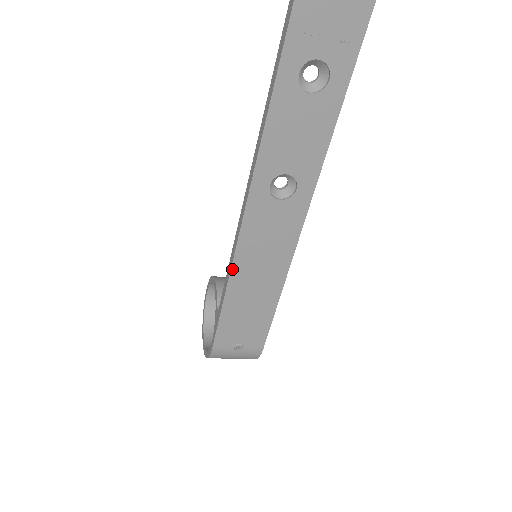
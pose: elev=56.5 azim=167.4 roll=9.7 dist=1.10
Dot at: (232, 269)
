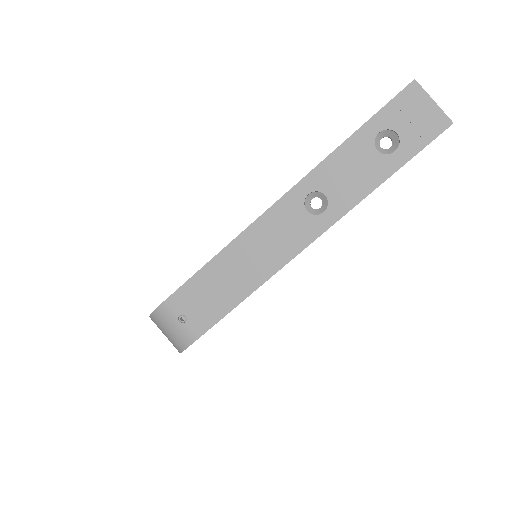
Dot at: (235, 240)
